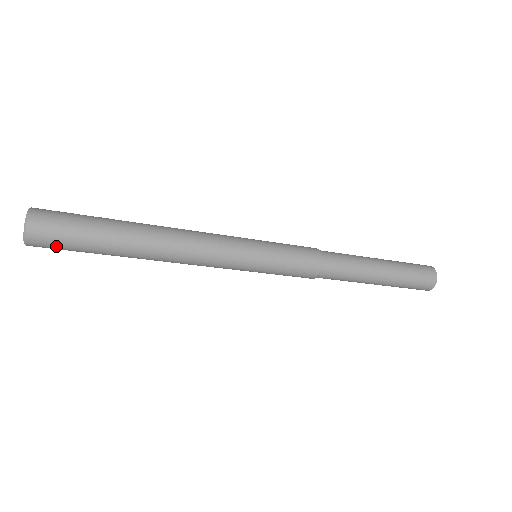
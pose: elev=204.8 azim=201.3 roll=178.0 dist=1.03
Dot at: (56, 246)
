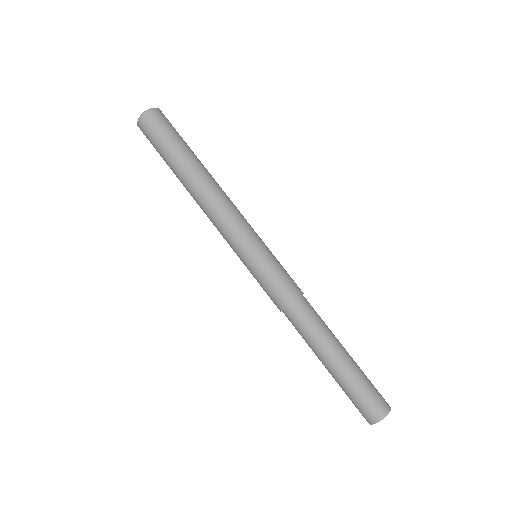
Dot at: (153, 132)
